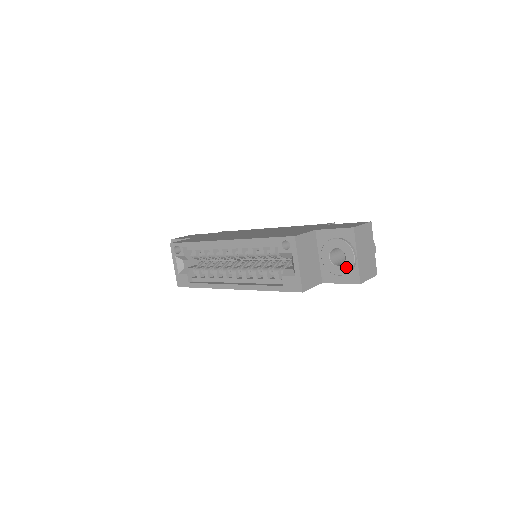
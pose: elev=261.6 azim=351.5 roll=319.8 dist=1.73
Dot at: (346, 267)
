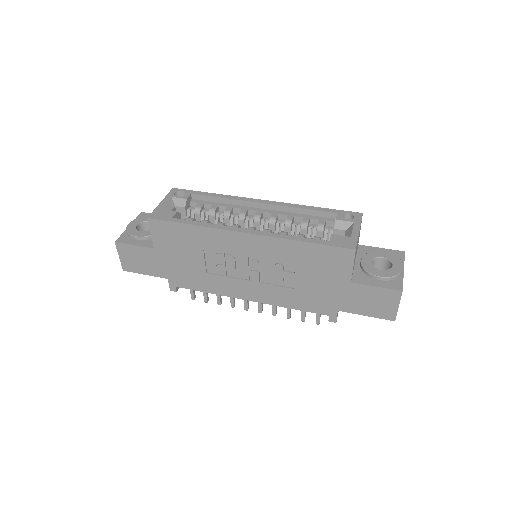
Dot at: (391, 272)
